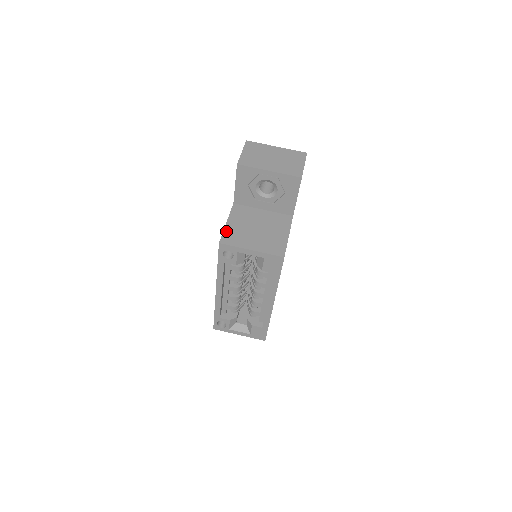
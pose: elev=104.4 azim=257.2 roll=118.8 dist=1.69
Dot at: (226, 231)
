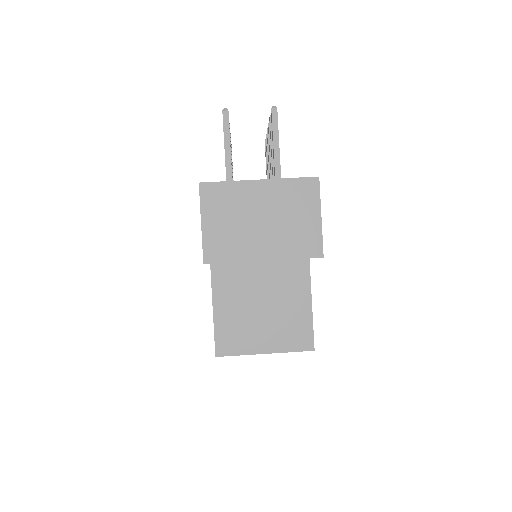
Dot at: (218, 329)
